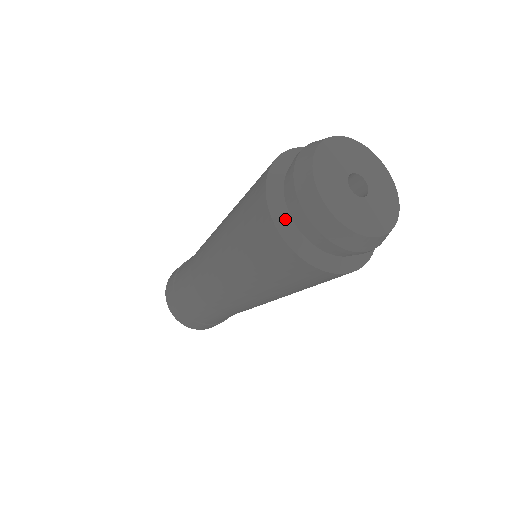
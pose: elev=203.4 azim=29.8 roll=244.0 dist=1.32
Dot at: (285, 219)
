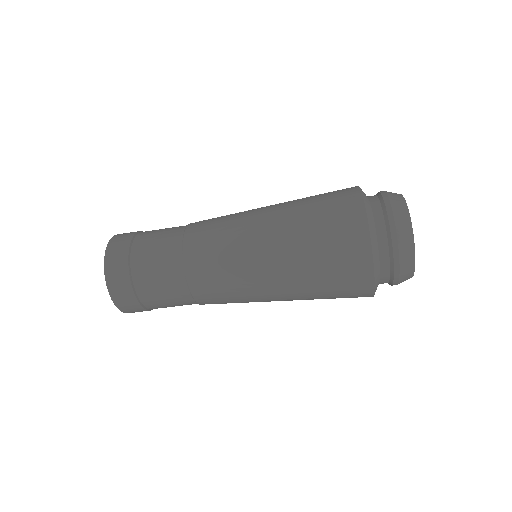
Dot at: (375, 240)
